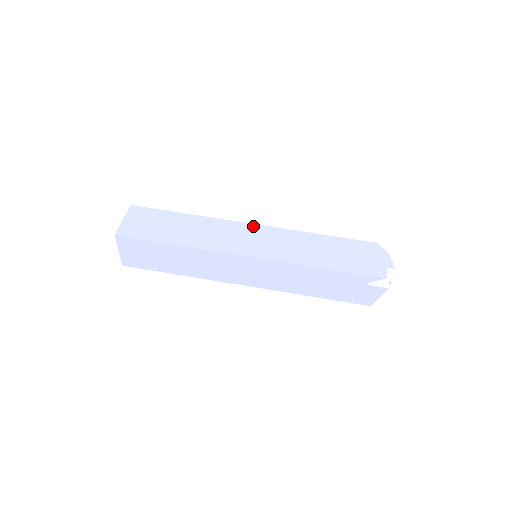
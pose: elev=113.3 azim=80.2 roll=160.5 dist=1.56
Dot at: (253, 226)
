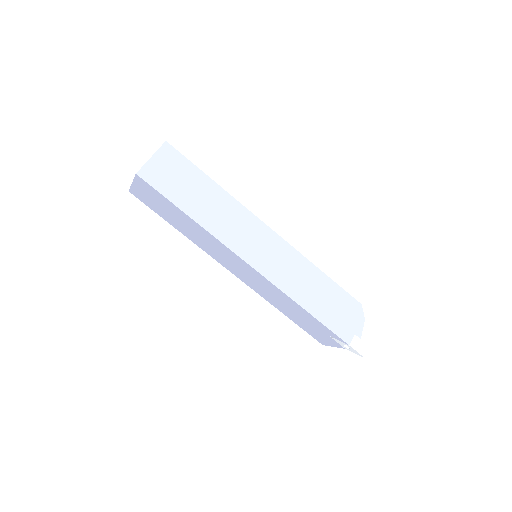
Dot at: (269, 231)
